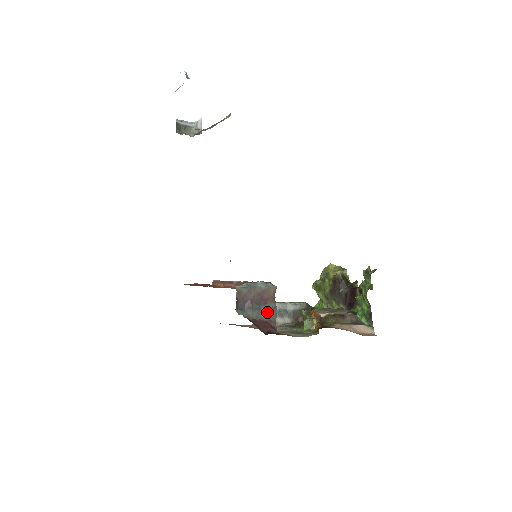
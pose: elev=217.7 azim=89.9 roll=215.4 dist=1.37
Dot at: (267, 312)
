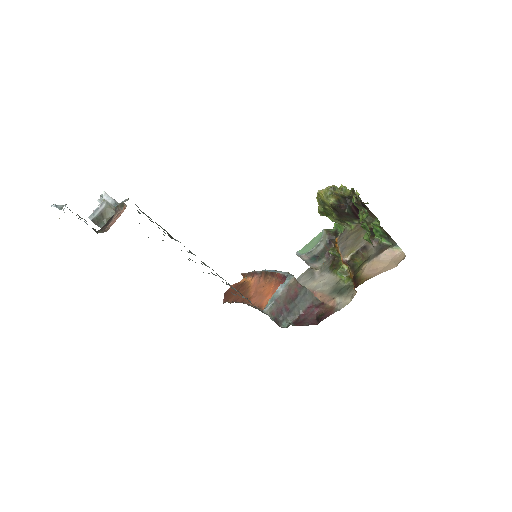
Dot at: (304, 300)
